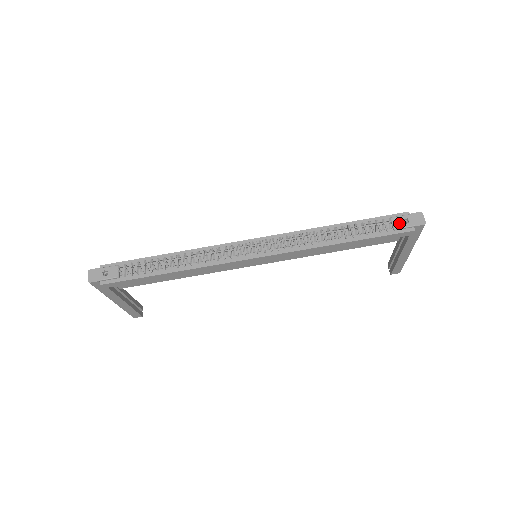
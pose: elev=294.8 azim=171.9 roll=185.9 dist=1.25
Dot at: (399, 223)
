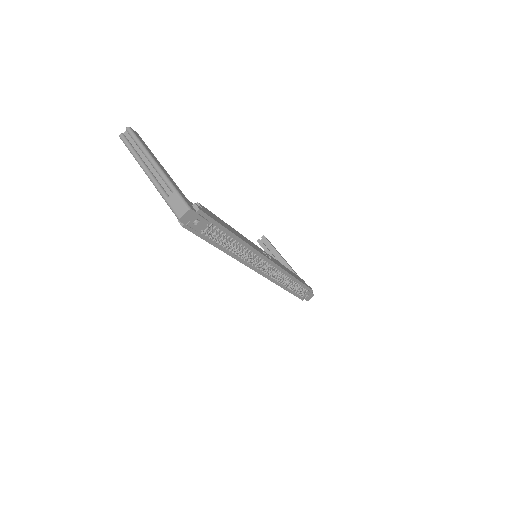
Dot at: (305, 295)
